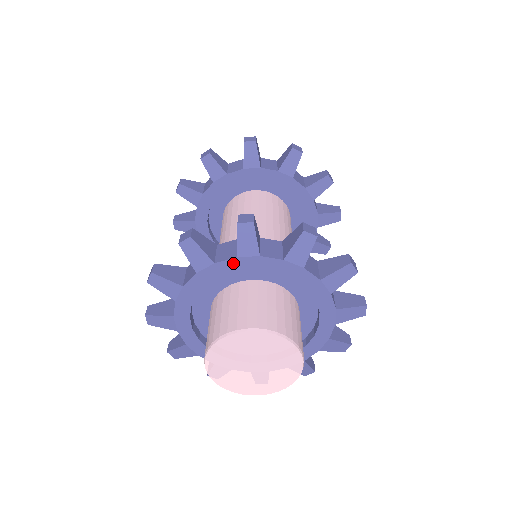
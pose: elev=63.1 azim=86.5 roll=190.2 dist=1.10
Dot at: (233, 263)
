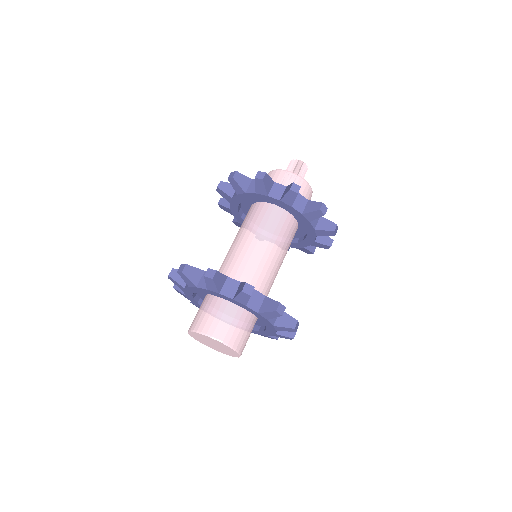
Dot at: (230, 299)
